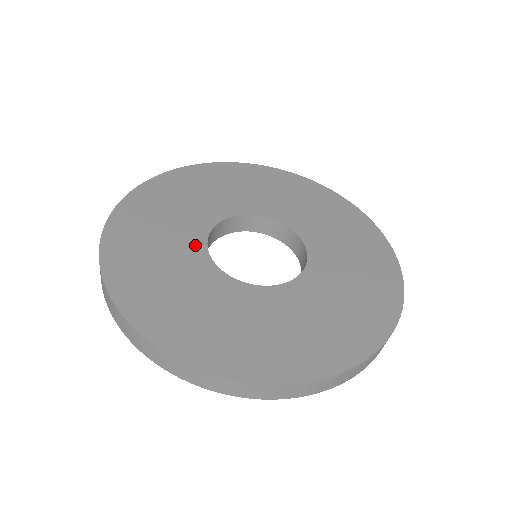
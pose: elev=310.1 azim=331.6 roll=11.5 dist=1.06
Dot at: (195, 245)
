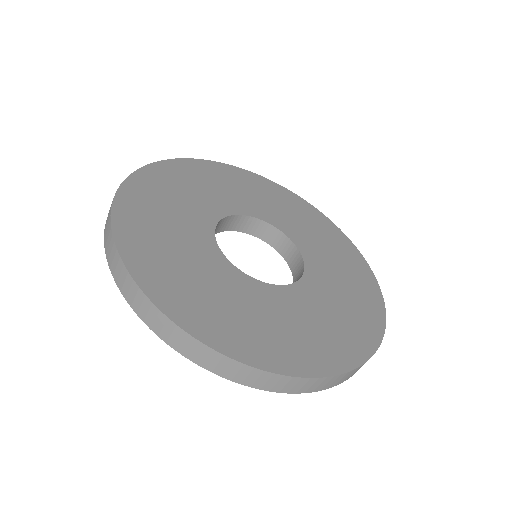
Dot at: (208, 216)
